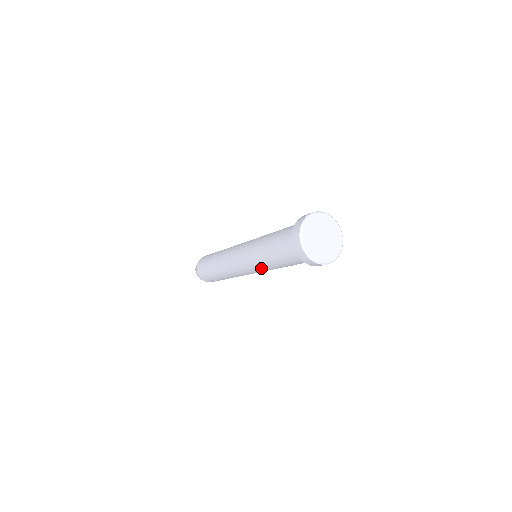
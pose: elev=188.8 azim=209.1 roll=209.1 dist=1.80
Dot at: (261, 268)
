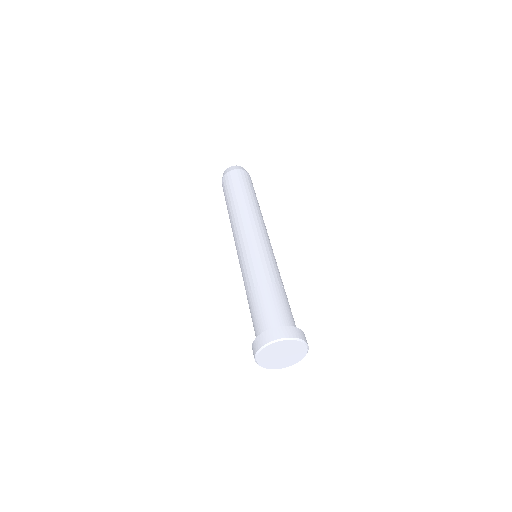
Dot at: occluded
